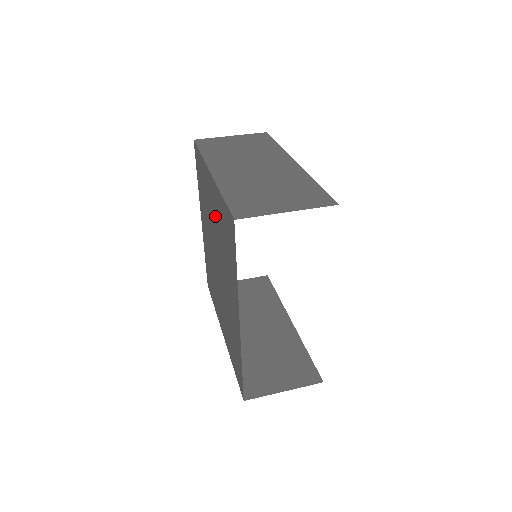
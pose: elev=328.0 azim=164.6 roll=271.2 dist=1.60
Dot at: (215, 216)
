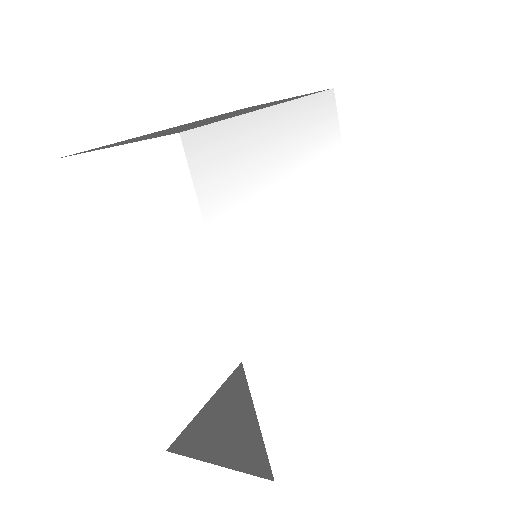
Dot at: occluded
